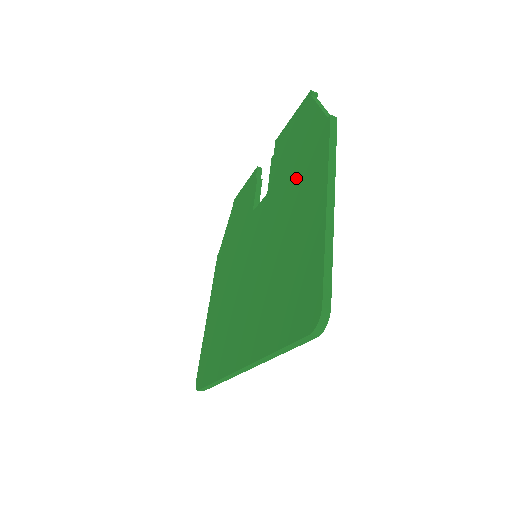
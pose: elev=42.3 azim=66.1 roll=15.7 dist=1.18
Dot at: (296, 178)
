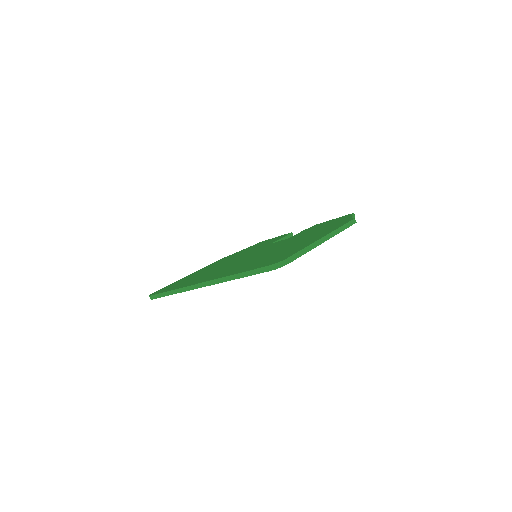
Dot at: (314, 233)
